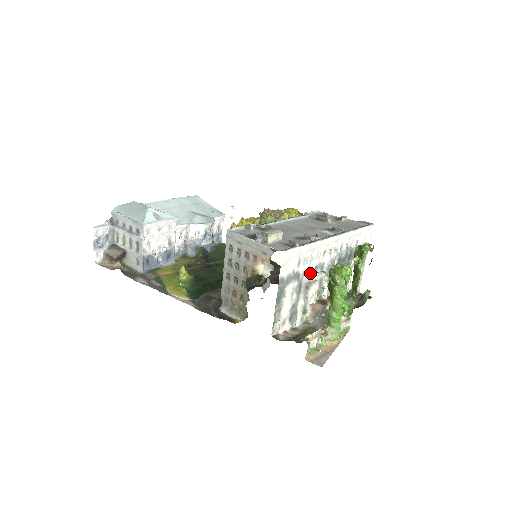
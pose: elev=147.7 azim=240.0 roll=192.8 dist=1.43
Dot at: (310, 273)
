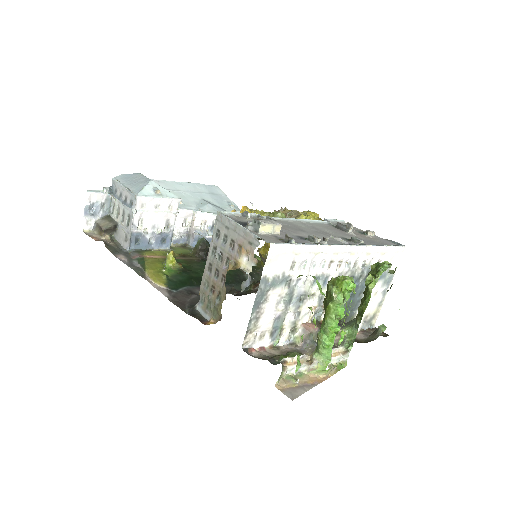
Dot at: (298, 276)
